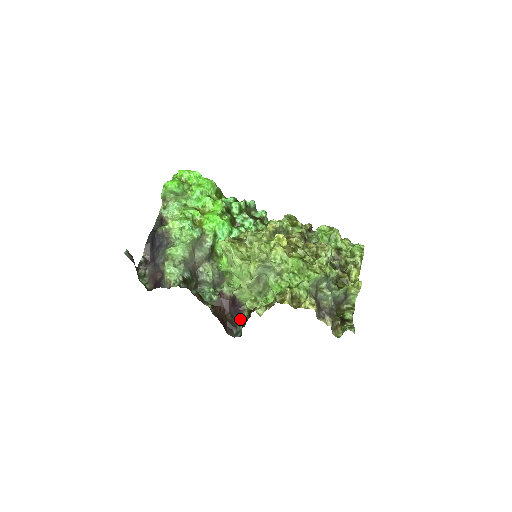
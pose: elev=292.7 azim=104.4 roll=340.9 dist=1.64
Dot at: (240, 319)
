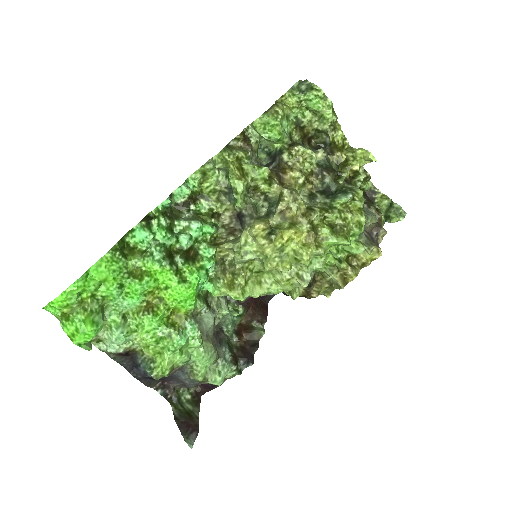
Dot at: occluded
